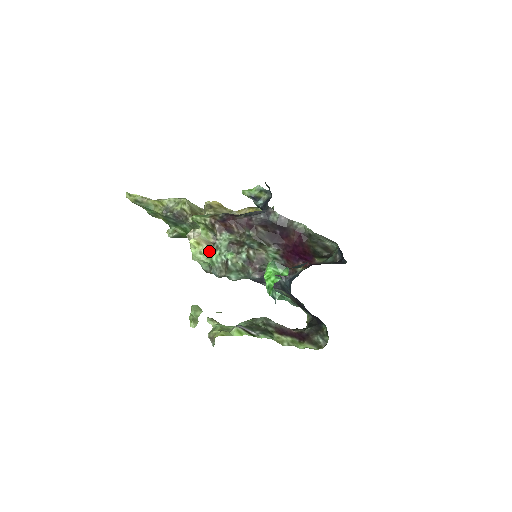
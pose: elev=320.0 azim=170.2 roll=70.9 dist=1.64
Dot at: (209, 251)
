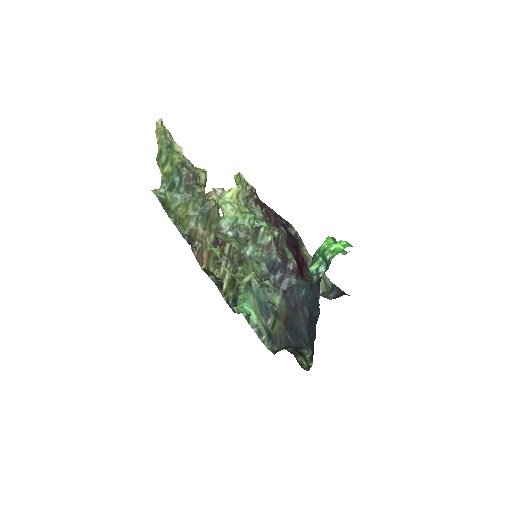
Dot at: (244, 209)
